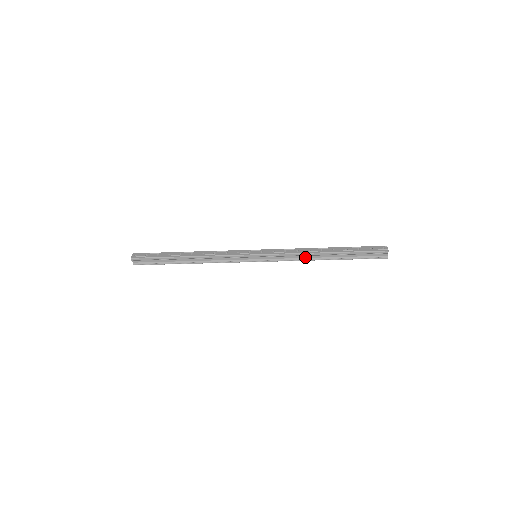
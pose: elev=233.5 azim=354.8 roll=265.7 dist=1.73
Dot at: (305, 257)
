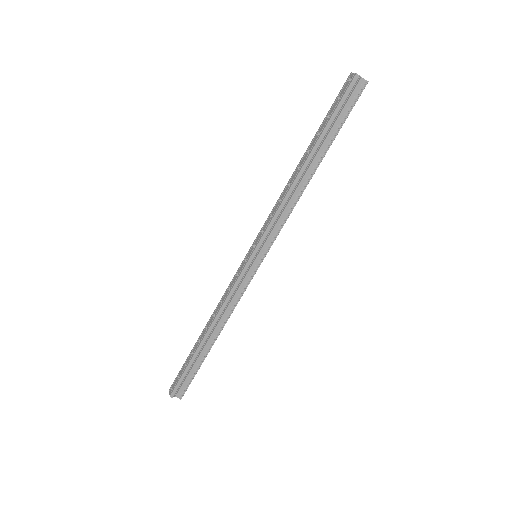
Dot at: (295, 196)
